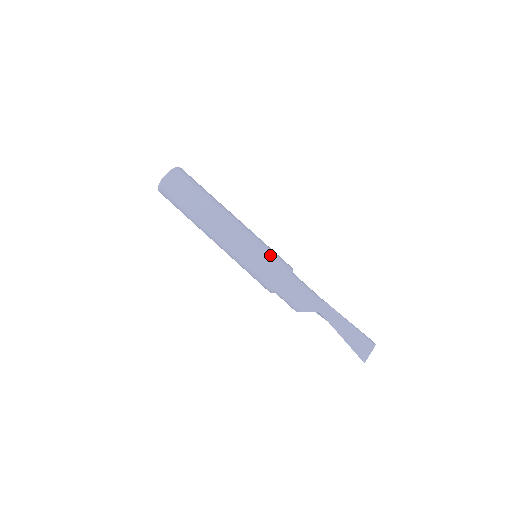
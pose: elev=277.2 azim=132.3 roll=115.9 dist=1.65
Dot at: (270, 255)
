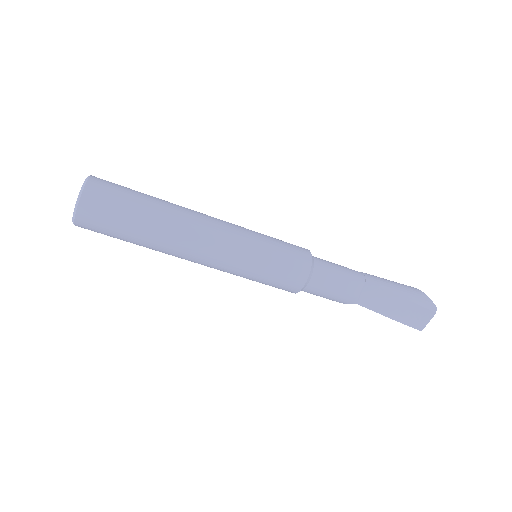
Dot at: (274, 269)
